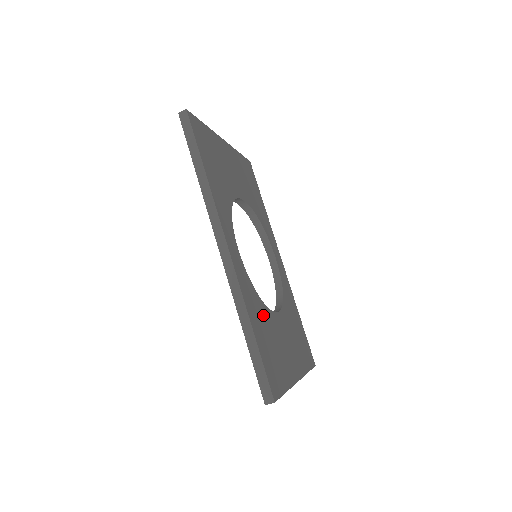
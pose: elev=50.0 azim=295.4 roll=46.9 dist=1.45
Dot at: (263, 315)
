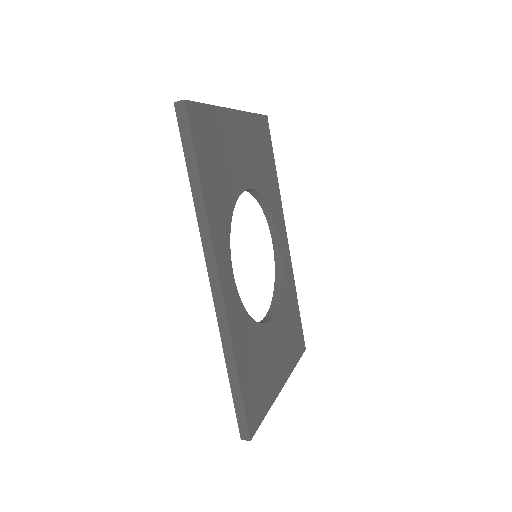
Dot at: (253, 339)
